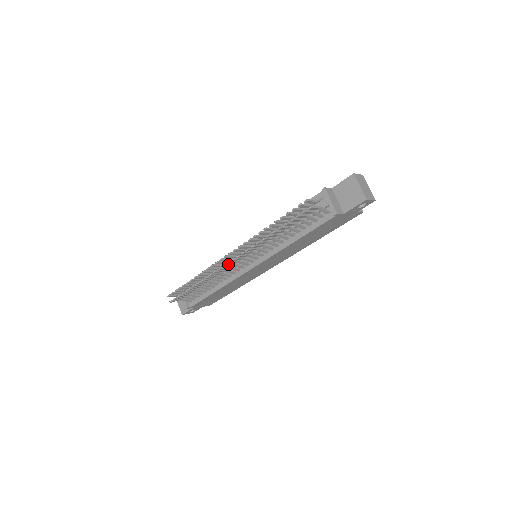
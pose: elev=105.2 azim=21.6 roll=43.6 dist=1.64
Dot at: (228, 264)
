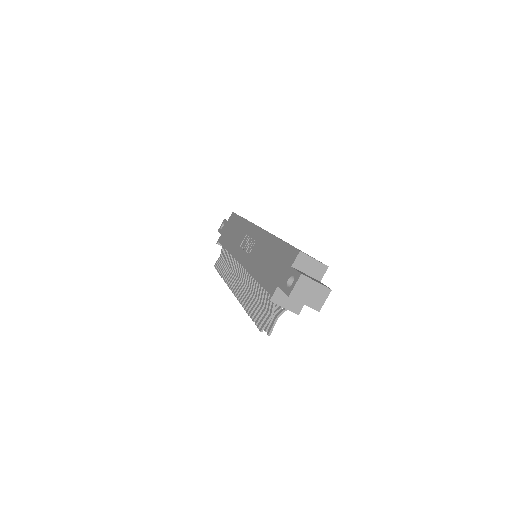
Dot at: occluded
